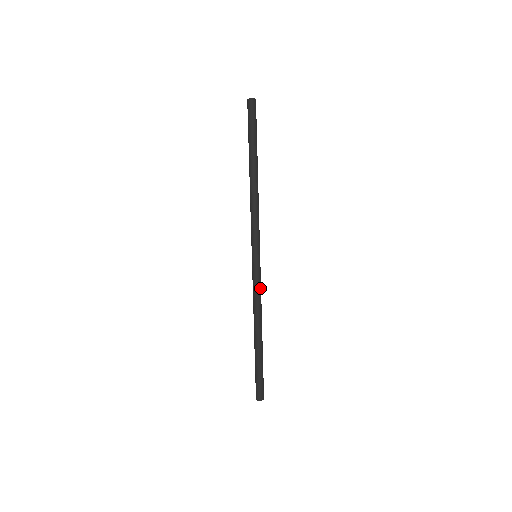
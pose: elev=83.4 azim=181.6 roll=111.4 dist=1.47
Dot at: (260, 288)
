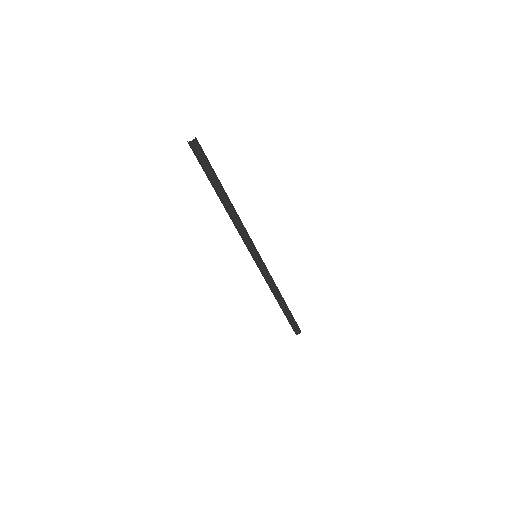
Dot at: (269, 273)
